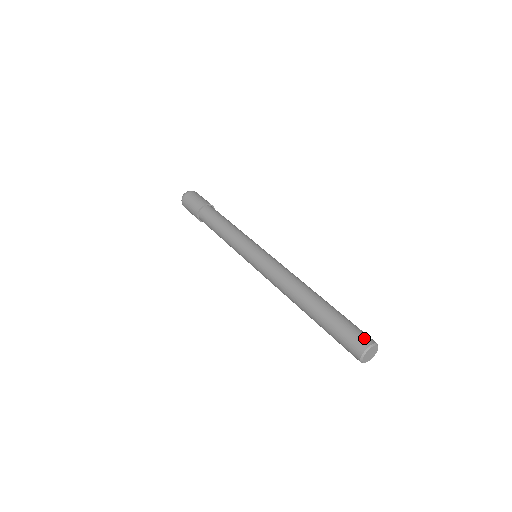
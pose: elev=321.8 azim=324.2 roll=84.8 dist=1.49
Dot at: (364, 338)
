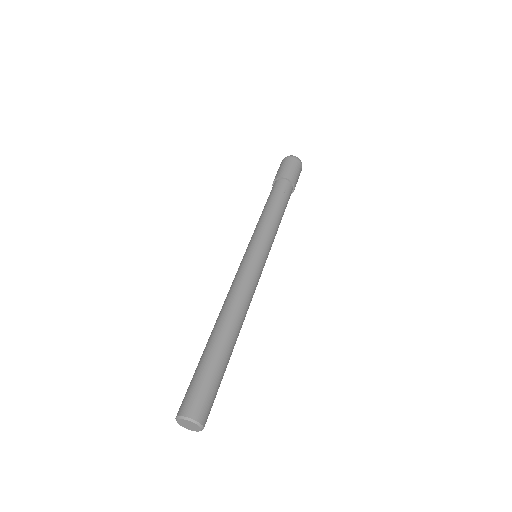
Dot at: (182, 405)
